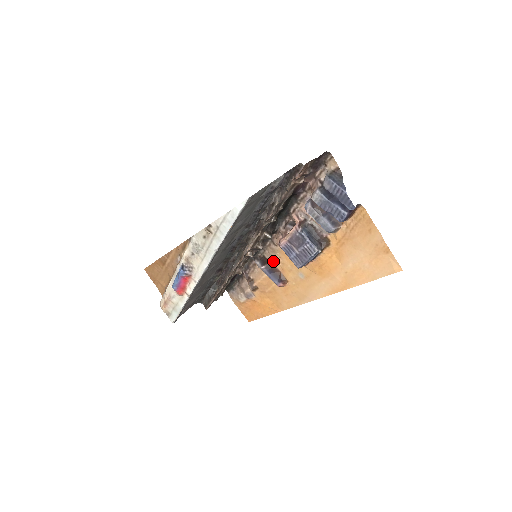
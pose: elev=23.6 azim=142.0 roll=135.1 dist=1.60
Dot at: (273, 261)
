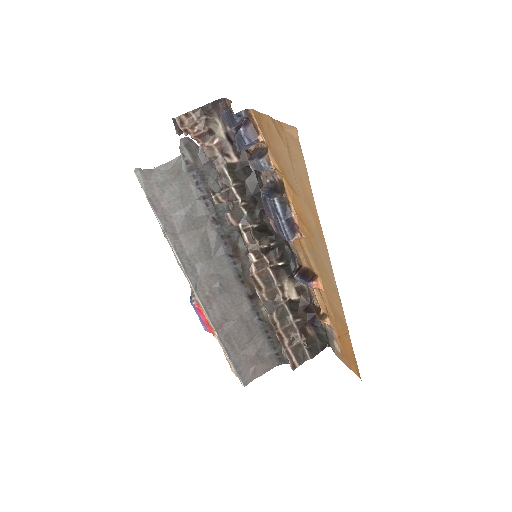
Dot at: (301, 262)
